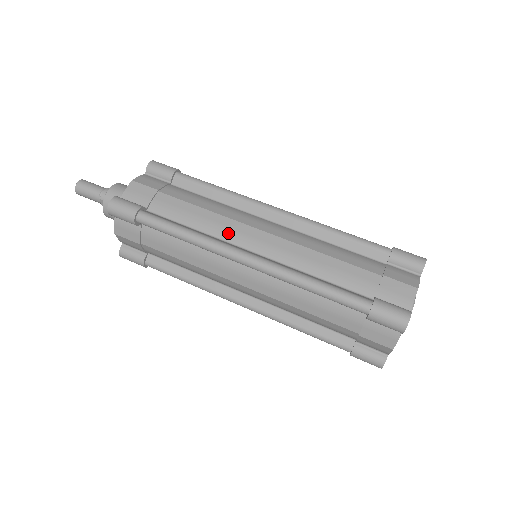
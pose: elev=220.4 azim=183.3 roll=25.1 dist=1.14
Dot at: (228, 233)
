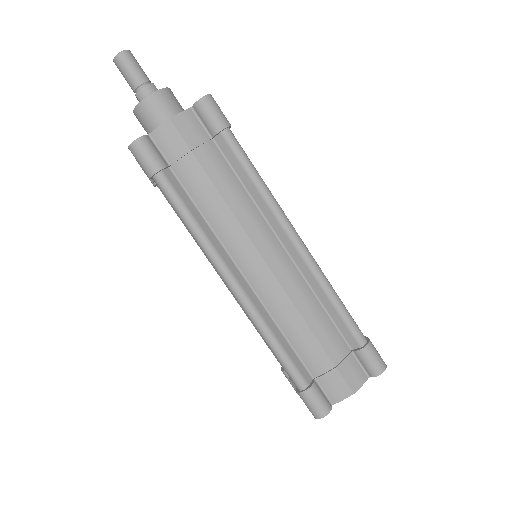
Dot at: (233, 245)
